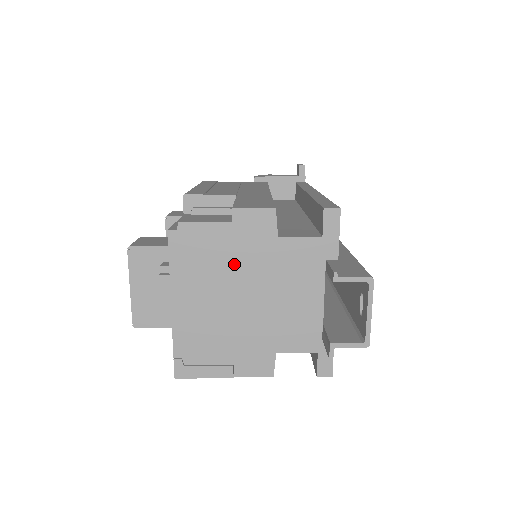
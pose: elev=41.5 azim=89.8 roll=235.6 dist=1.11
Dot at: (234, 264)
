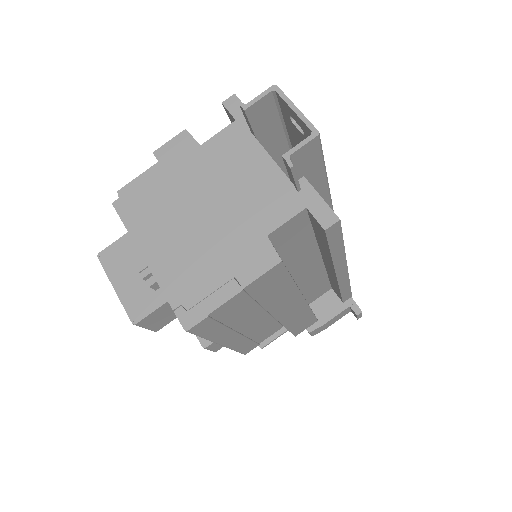
Dot at: (178, 190)
